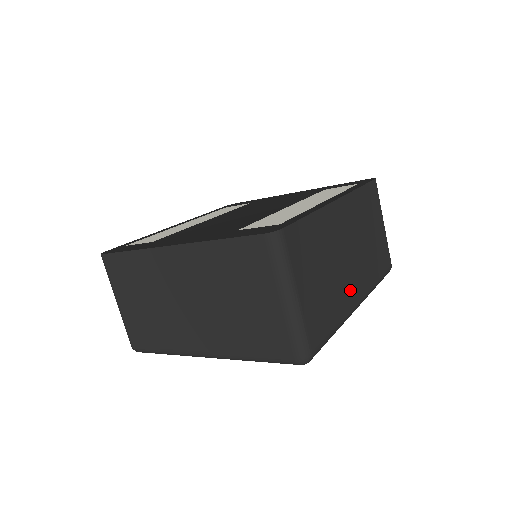
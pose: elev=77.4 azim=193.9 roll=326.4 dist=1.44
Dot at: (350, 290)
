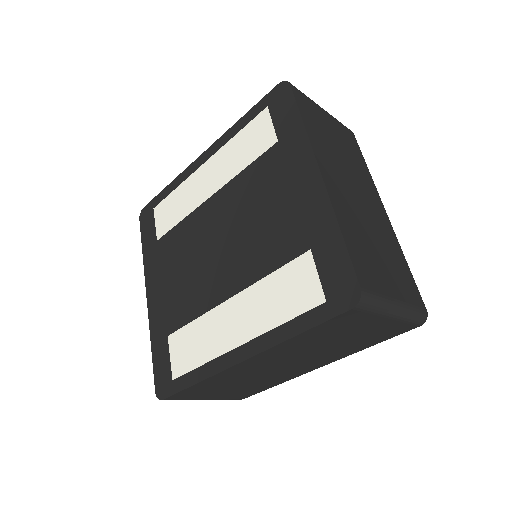
Dot at: (295, 372)
